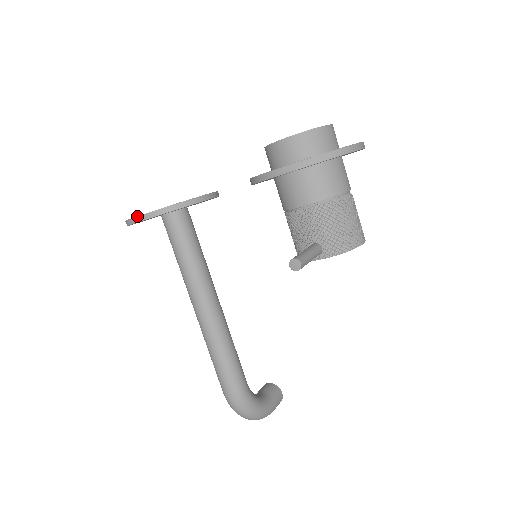
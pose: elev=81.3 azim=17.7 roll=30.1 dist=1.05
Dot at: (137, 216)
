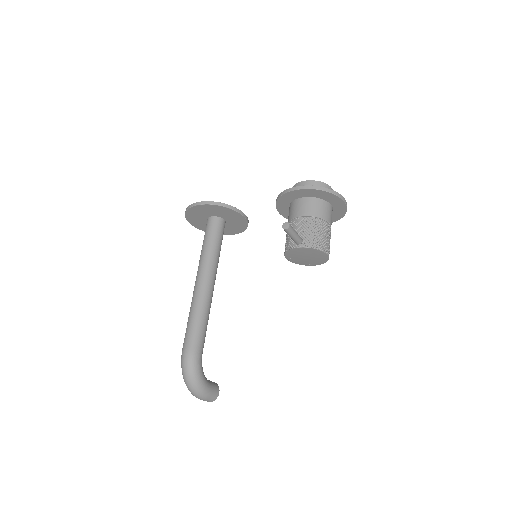
Dot at: (198, 202)
